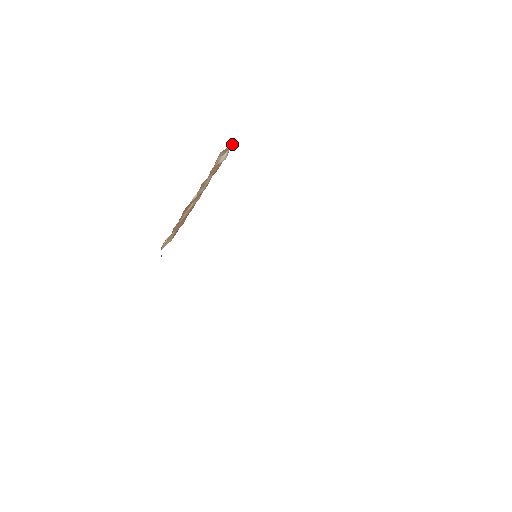
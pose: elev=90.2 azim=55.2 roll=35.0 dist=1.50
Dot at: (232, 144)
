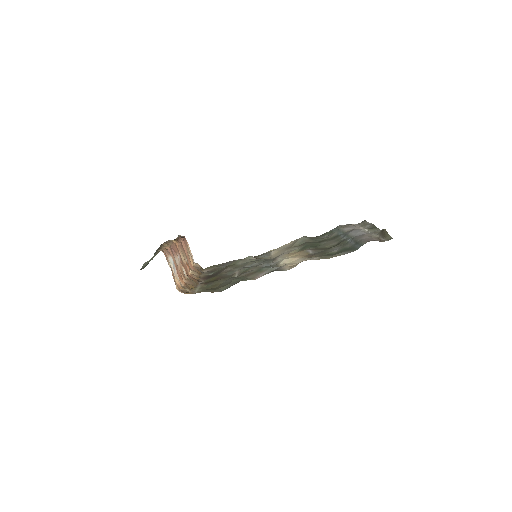
Dot at: (167, 261)
